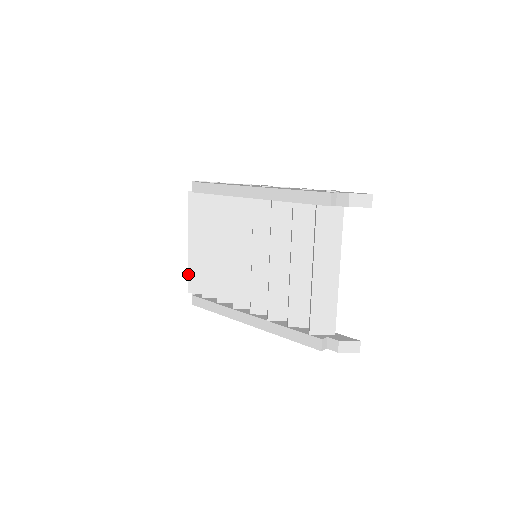
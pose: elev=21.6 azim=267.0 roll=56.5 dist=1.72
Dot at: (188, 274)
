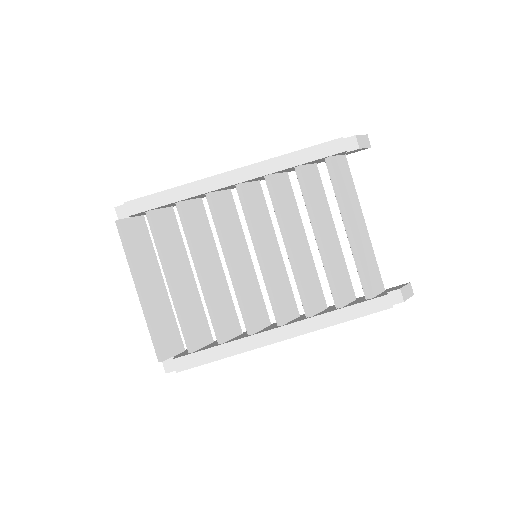
Dot at: (153, 334)
